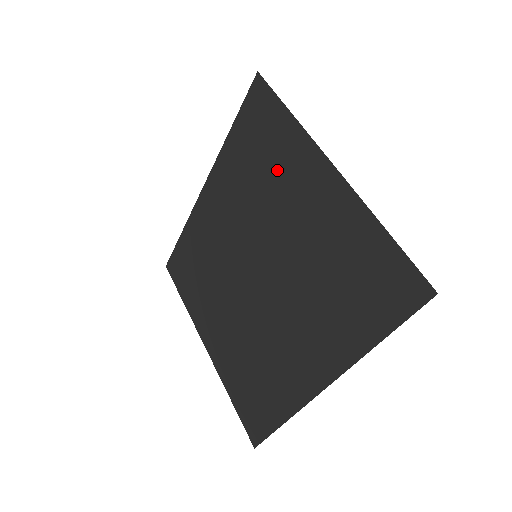
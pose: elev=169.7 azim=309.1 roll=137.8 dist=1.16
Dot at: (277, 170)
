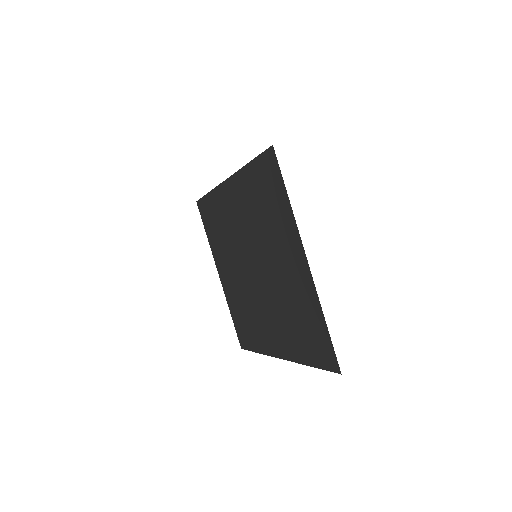
Dot at: (275, 225)
